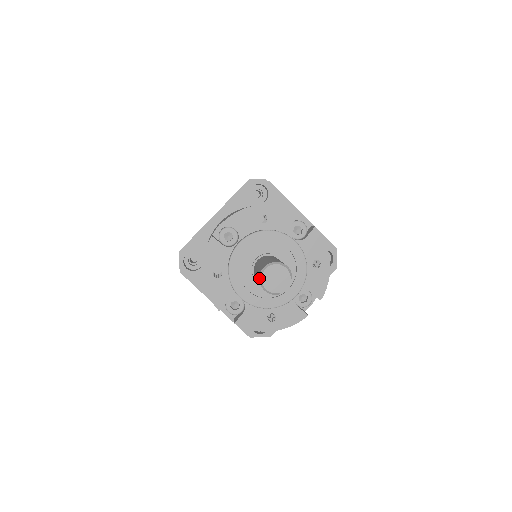
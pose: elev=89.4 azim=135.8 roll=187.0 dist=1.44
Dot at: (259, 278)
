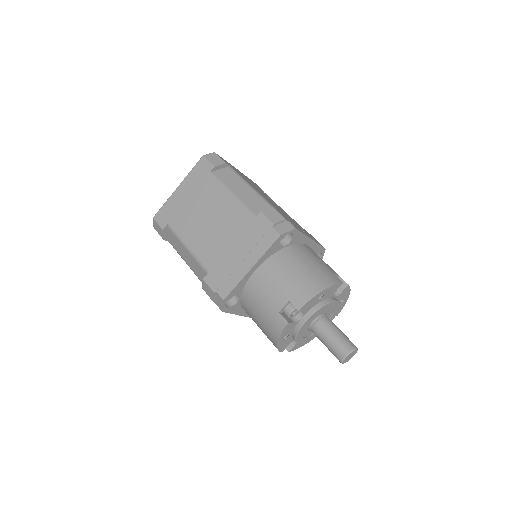
Dot at: (341, 361)
